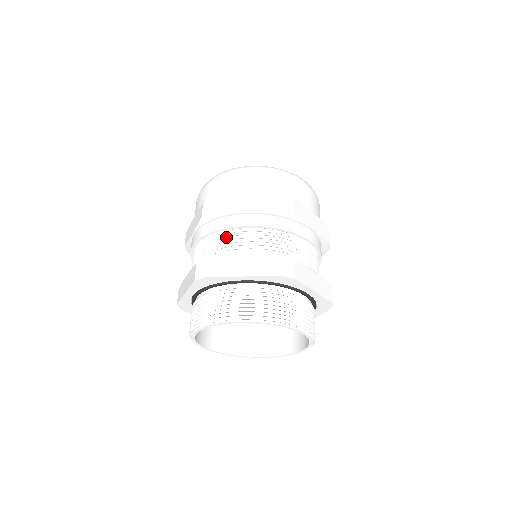
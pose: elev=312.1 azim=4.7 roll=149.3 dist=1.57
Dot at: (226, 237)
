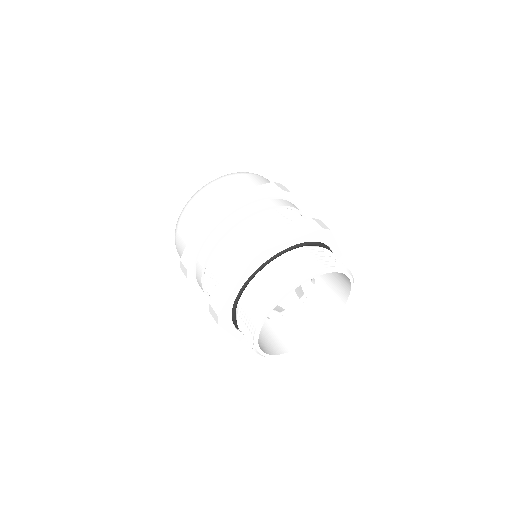
Dot at: (209, 274)
